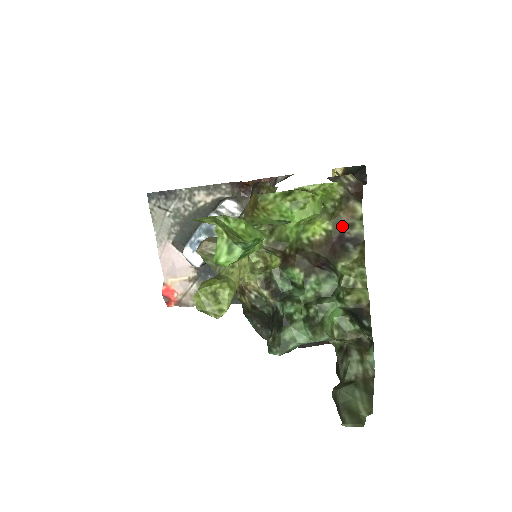
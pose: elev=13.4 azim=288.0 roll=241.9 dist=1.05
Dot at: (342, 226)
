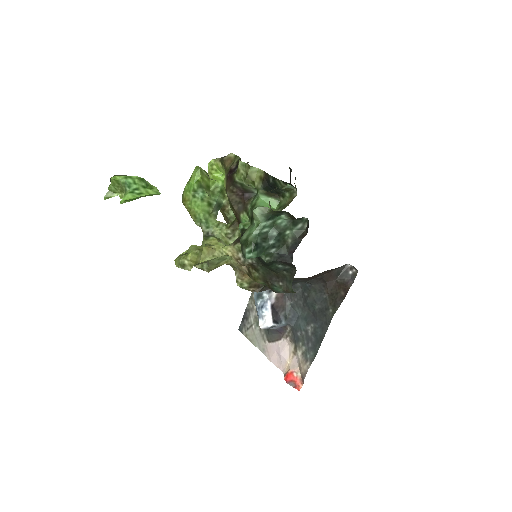
Dot at: (229, 168)
